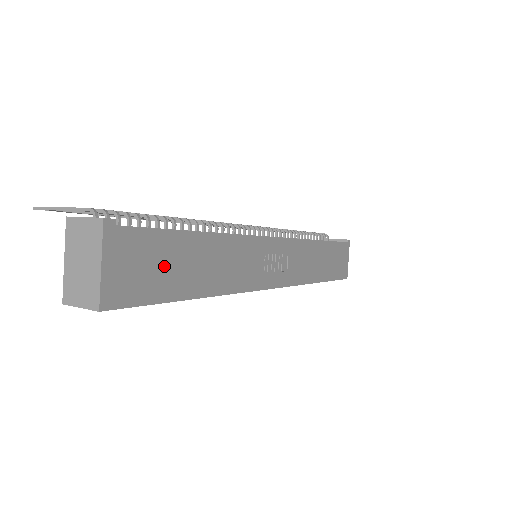
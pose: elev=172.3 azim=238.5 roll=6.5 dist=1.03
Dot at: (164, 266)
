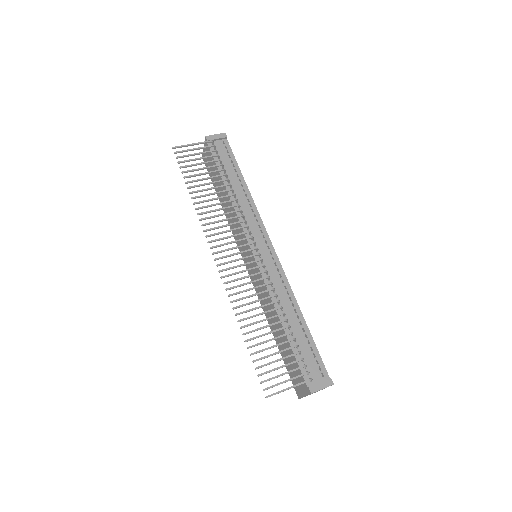
Dot at: occluded
